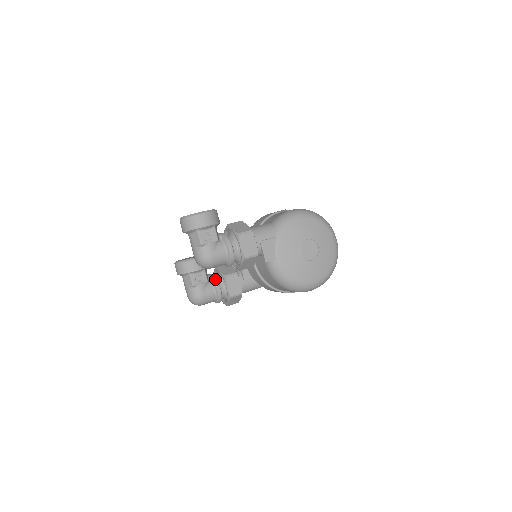
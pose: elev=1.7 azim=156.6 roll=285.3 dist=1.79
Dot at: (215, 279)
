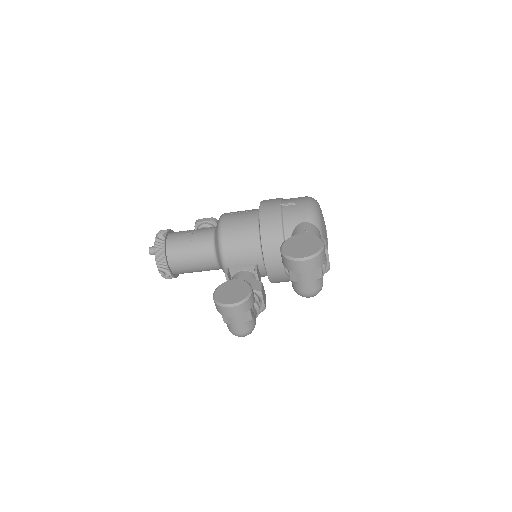
Dot at: occluded
